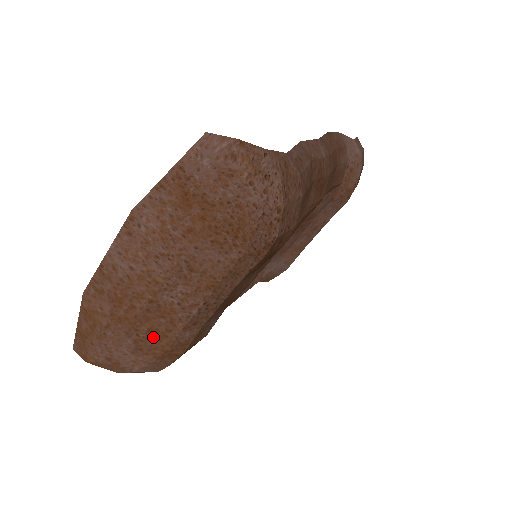
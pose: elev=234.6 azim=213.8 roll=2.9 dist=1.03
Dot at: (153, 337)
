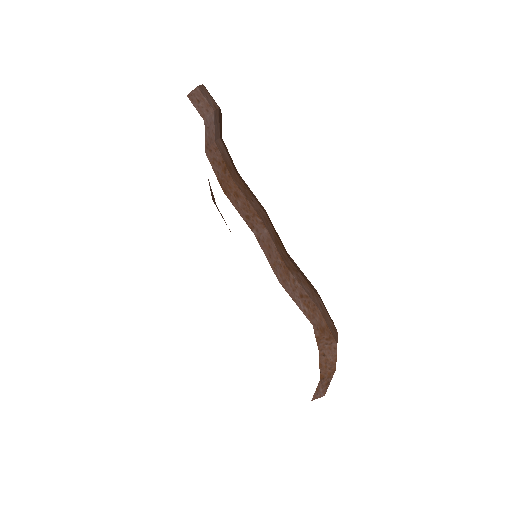
Dot at: occluded
